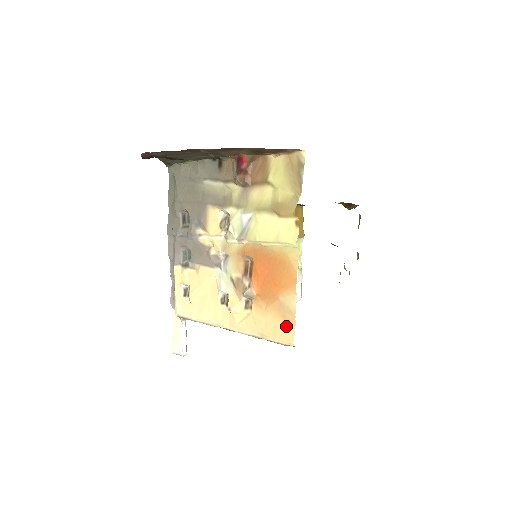
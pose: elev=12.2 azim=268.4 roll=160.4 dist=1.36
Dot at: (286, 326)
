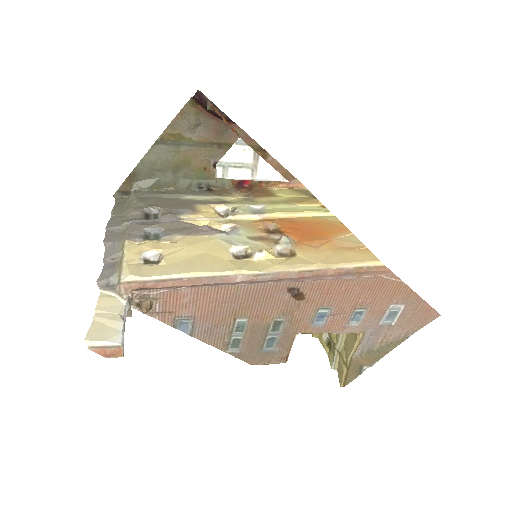
Dot at: (358, 252)
